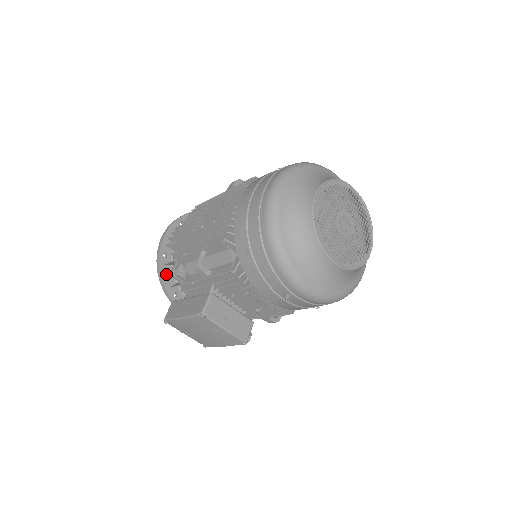
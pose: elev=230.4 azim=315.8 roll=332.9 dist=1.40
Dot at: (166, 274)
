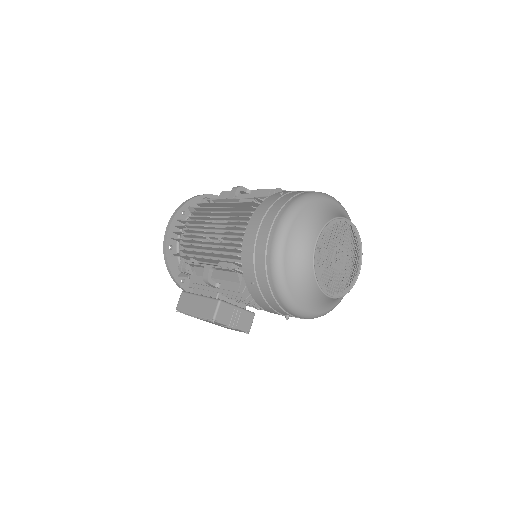
Dot at: (173, 265)
